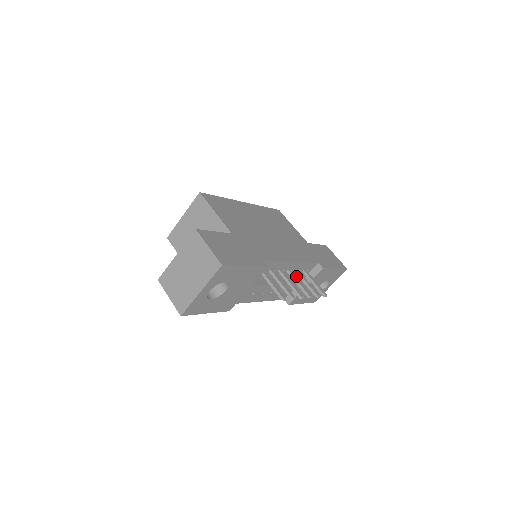
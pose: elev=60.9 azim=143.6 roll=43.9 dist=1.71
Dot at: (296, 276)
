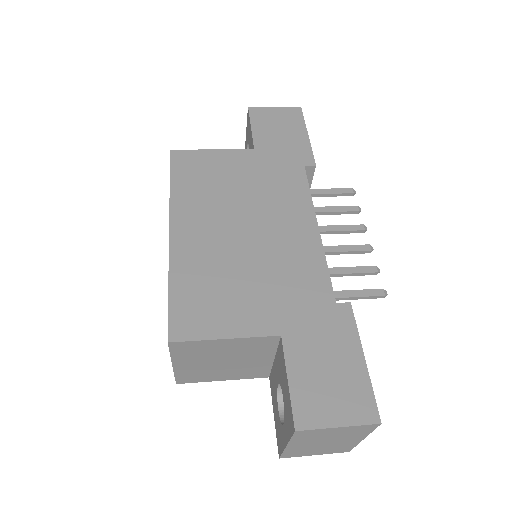
Dot at: occluded
